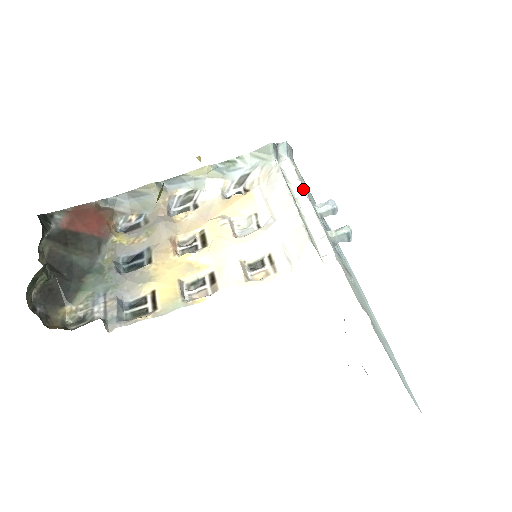
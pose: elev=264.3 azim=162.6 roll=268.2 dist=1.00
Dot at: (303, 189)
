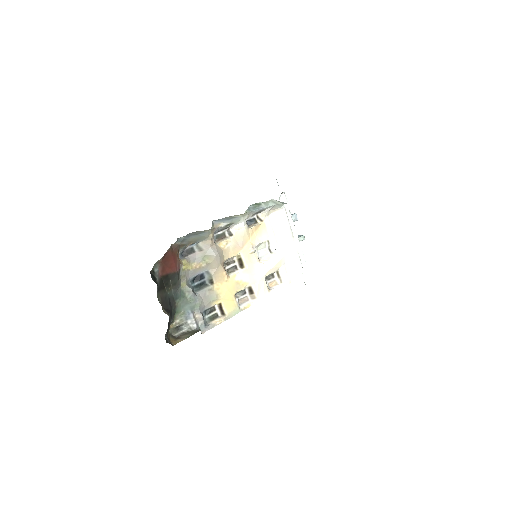
Dot at: (293, 223)
